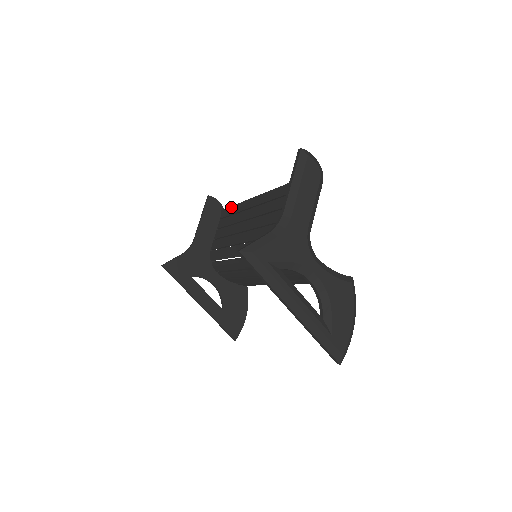
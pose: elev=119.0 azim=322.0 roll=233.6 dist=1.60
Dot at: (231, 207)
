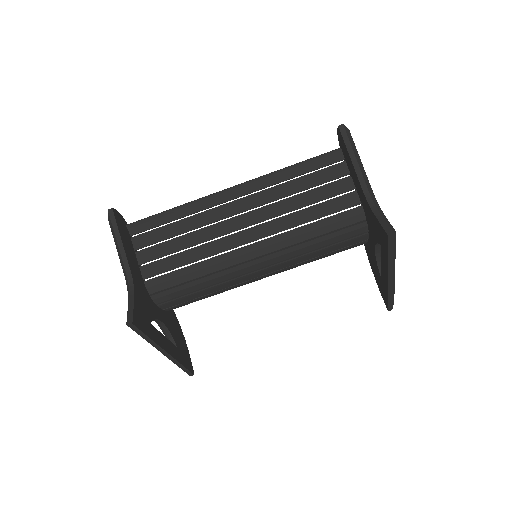
Dot at: (159, 215)
